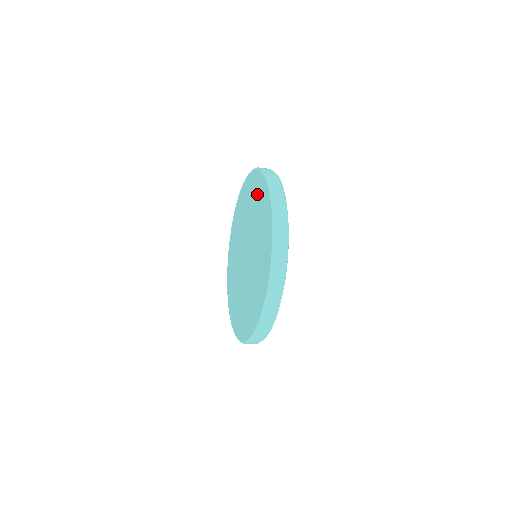
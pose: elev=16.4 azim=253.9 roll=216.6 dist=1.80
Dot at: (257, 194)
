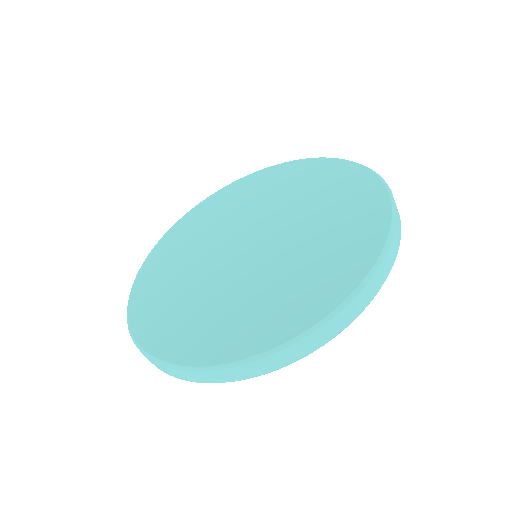
Dot at: (241, 192)
